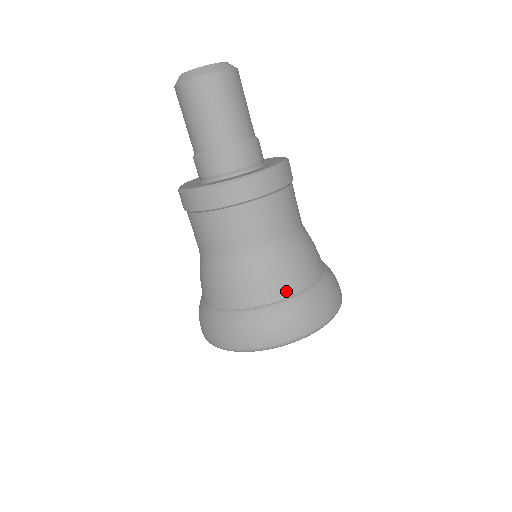
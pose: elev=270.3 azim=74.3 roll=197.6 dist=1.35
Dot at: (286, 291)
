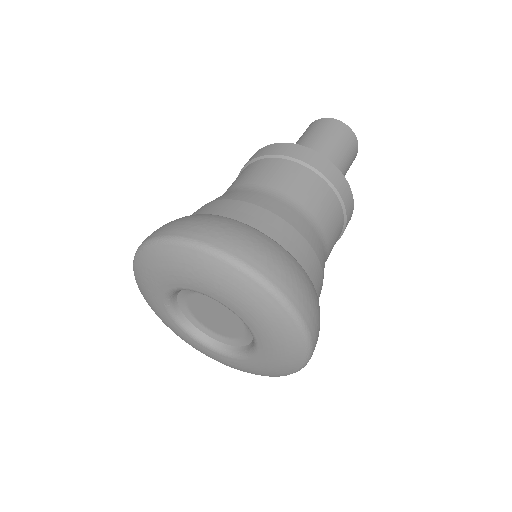
Dot at: (283, 241)
